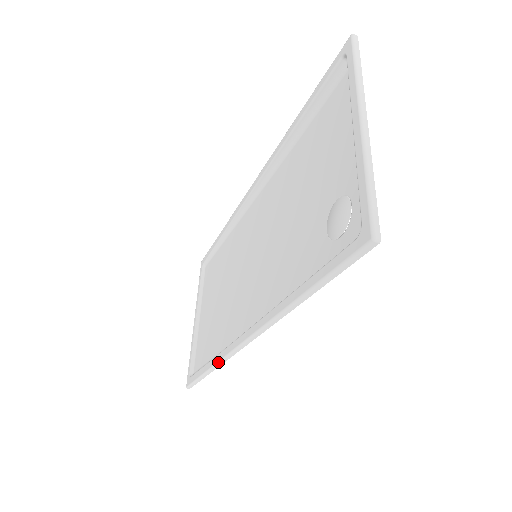
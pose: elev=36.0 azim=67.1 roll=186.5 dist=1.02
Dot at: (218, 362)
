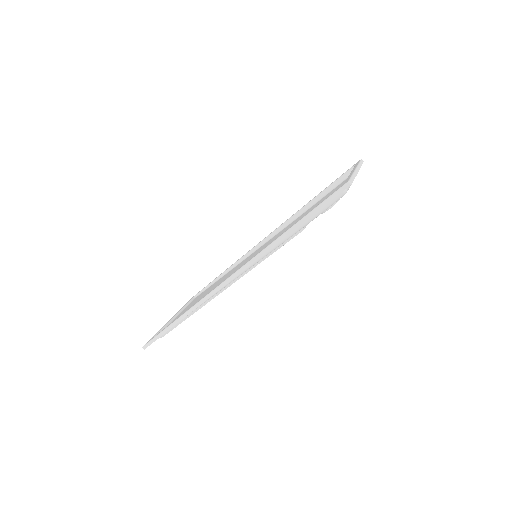
Dot at: (196, 303)
